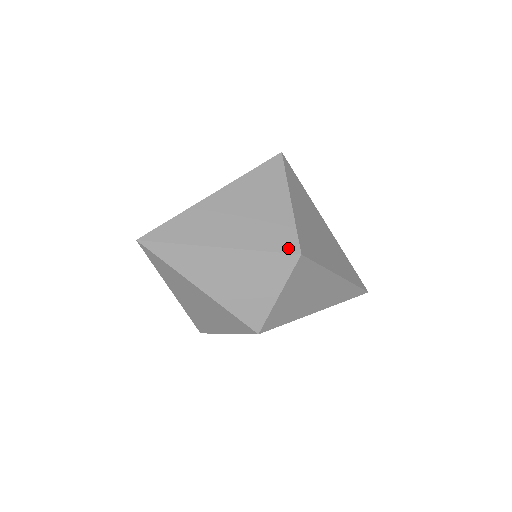
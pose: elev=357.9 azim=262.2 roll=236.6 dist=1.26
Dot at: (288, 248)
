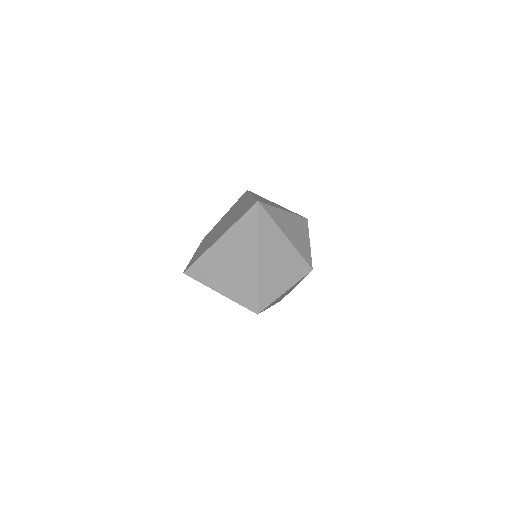
Dot at: occluded
